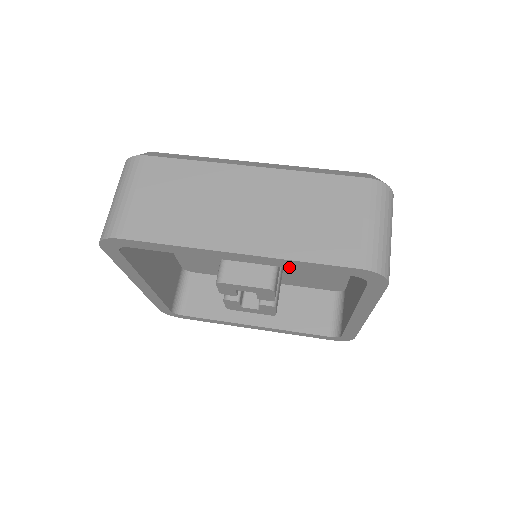
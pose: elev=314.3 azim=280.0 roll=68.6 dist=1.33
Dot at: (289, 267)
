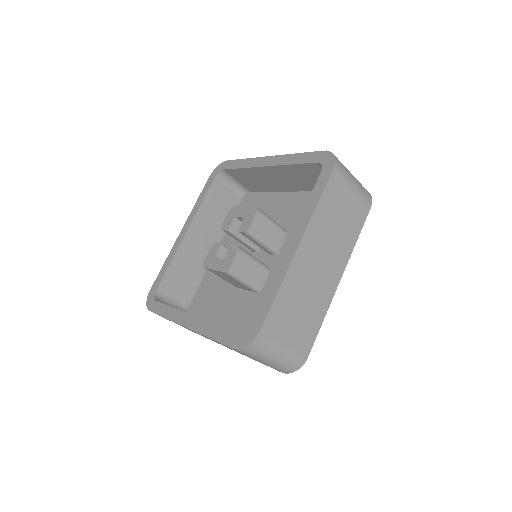
Dot at: (287, 164)
